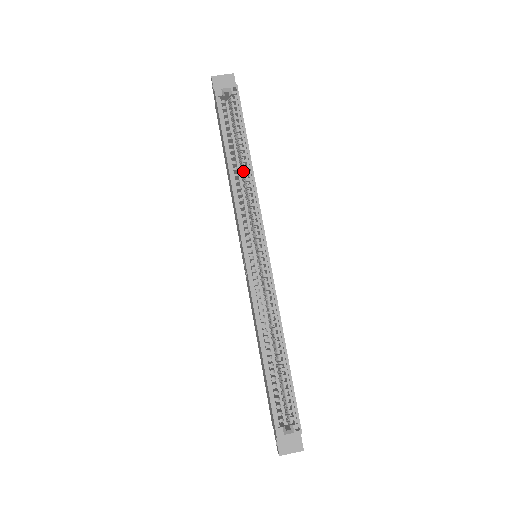
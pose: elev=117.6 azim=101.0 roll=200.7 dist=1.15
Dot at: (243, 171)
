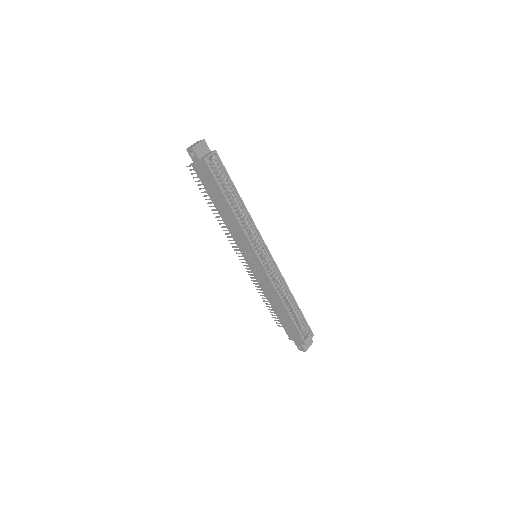
Dot at: (238, 209)
